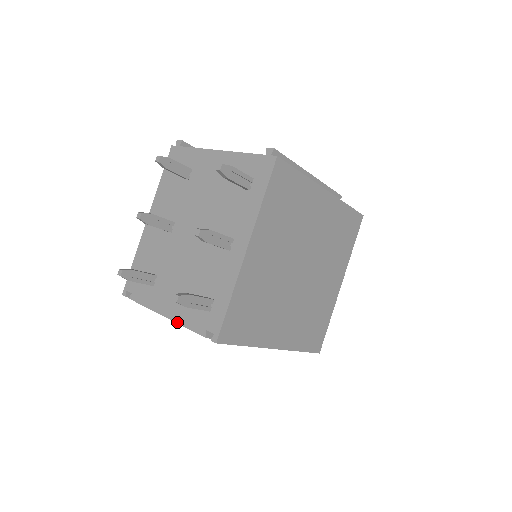
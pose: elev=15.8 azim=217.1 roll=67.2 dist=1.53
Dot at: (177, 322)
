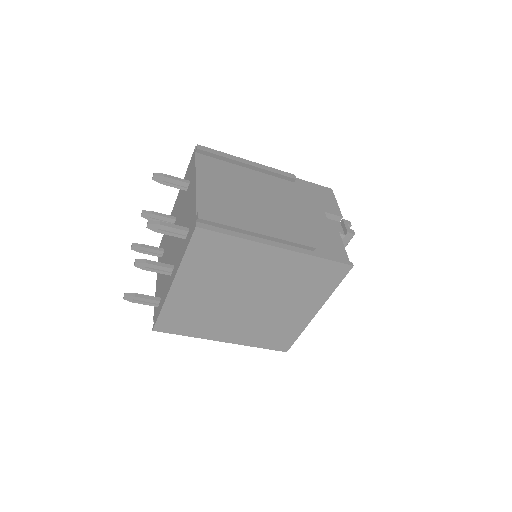
Dot at: (155, 296)
